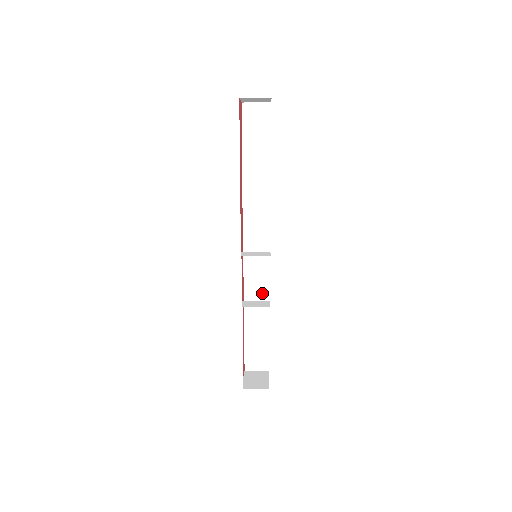
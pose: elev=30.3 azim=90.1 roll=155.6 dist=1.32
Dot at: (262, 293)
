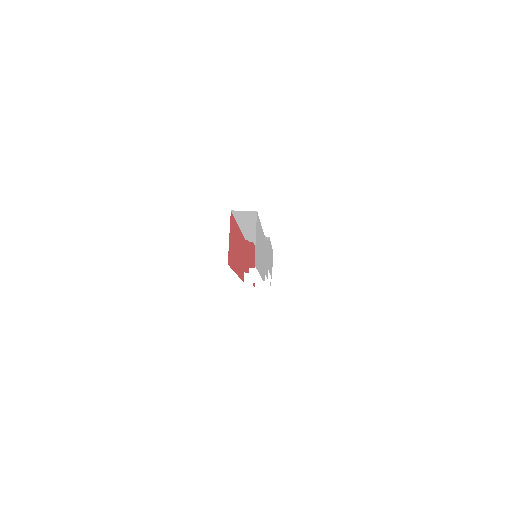
Dot at: occluded
